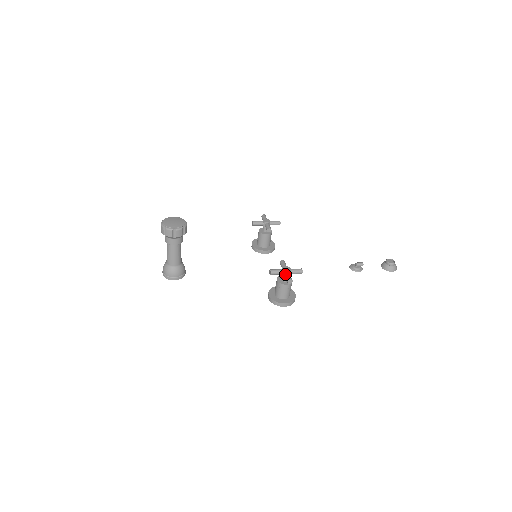
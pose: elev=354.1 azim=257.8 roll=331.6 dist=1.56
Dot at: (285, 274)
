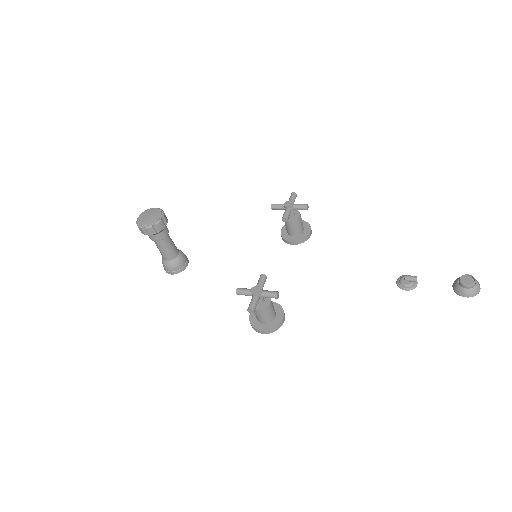
Dot at: occluded
